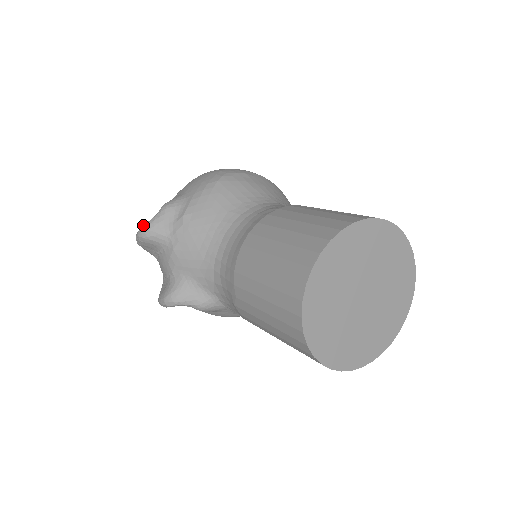
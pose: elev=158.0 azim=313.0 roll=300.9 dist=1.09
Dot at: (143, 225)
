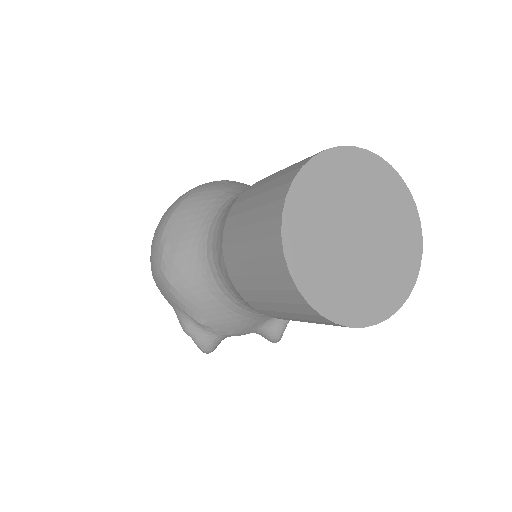
Dot at: occluded
